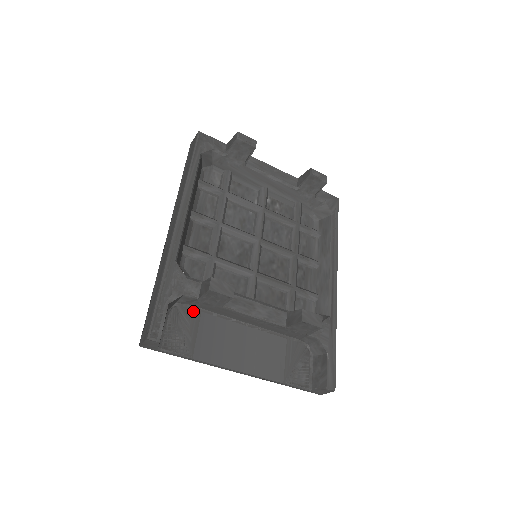
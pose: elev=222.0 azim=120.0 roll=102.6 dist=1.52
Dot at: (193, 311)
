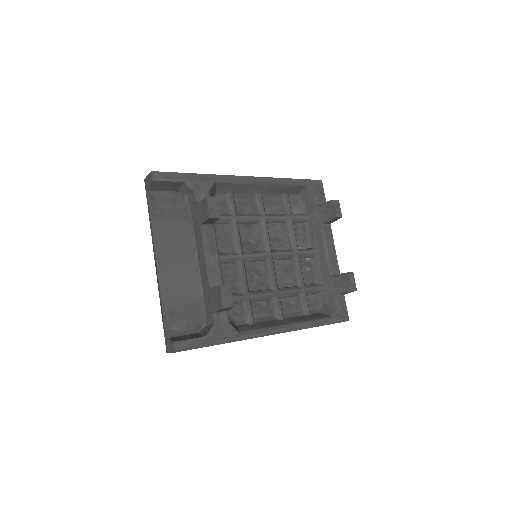
Dot at: (187, 212)
